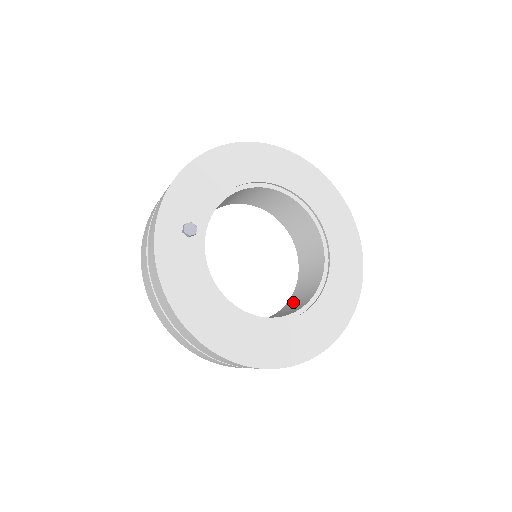
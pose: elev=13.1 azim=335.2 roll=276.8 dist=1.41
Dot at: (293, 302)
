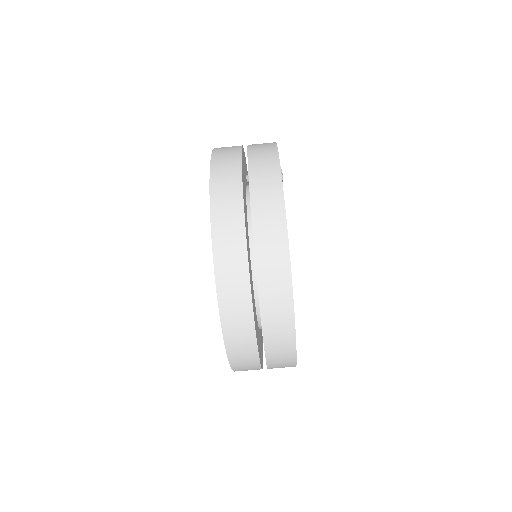
Dot at: occluded
